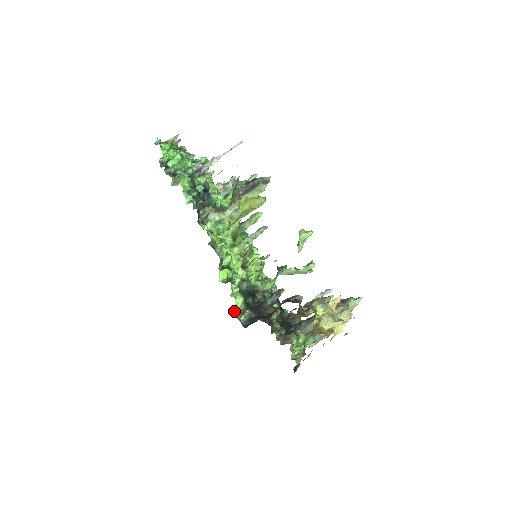
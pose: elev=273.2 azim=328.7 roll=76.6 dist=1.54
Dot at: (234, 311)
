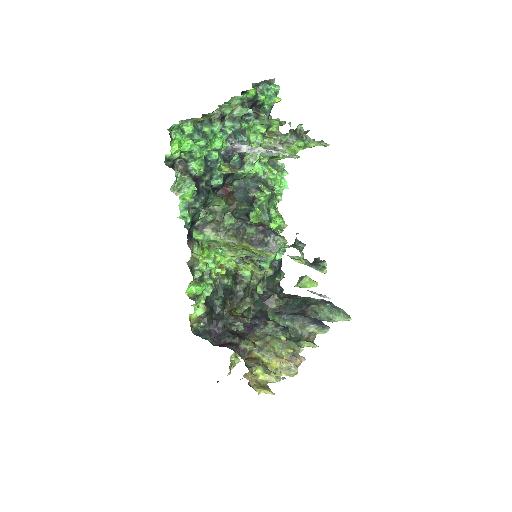
Dot at: (190, 318)
